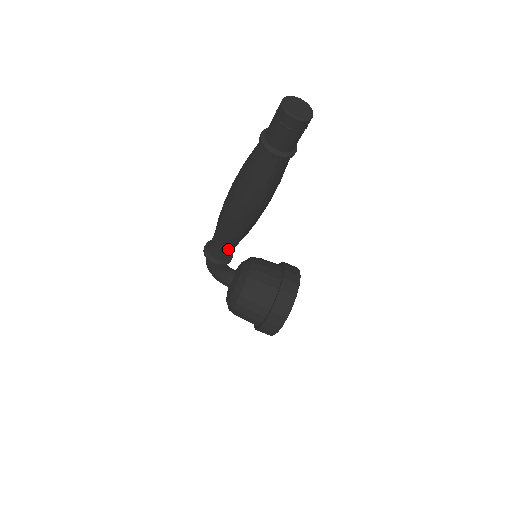
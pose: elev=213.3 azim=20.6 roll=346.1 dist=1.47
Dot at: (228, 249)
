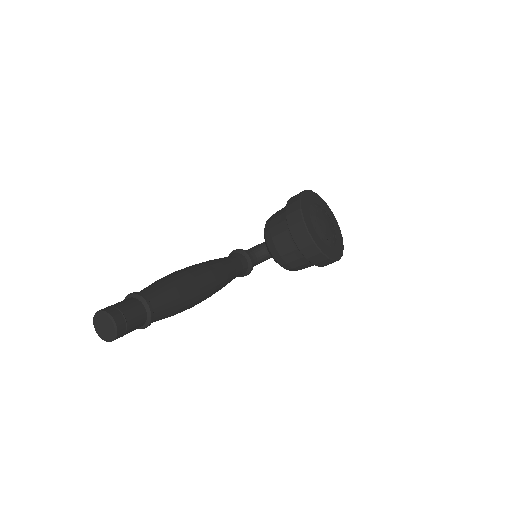
Dot at: (236, 276)
